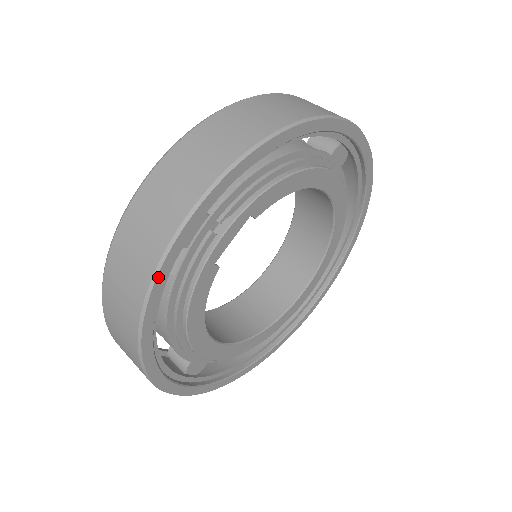
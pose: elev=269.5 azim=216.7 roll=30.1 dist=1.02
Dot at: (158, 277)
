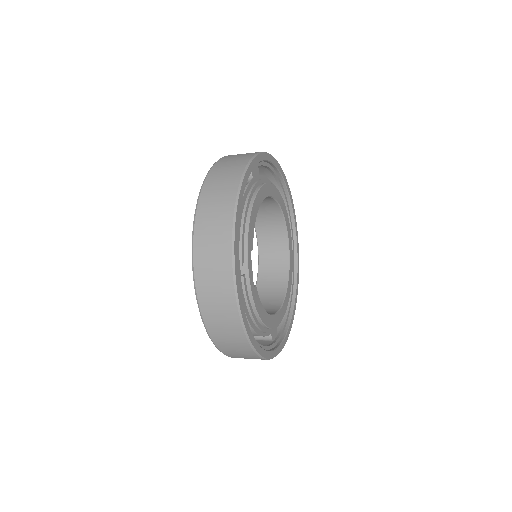
Dot at: (243, 318)
